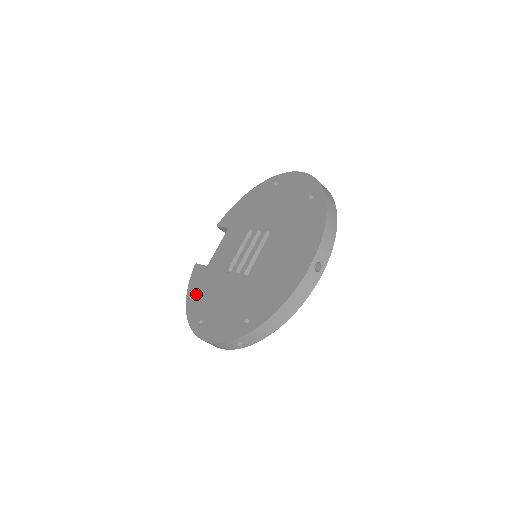
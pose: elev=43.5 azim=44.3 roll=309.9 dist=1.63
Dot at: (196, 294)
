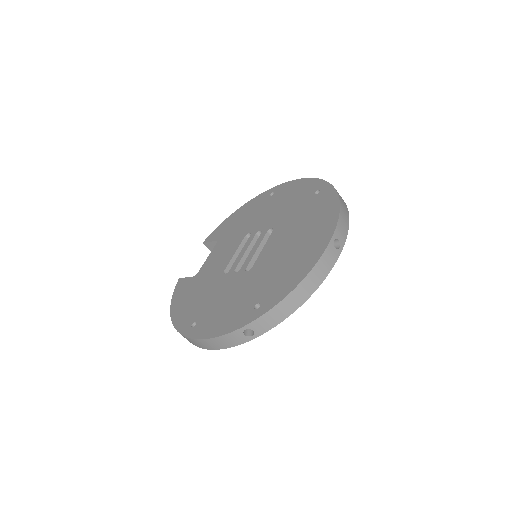
Dot at: (184, 302)
